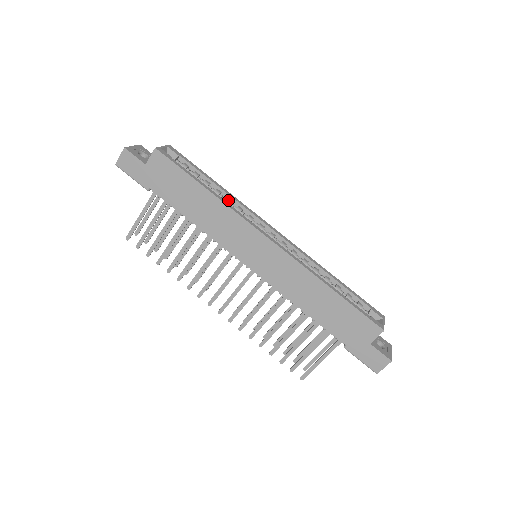
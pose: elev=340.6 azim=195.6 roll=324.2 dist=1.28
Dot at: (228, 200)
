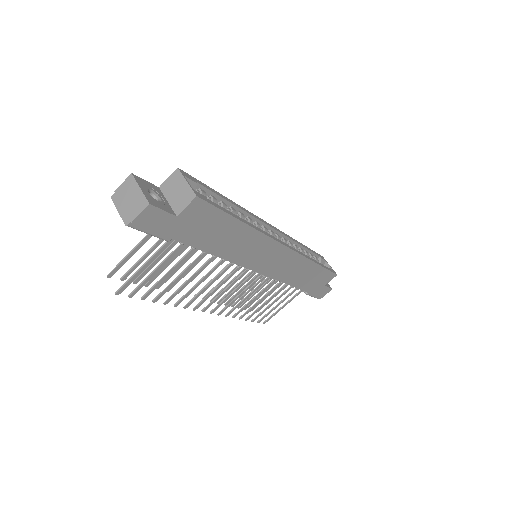
Dot at: (243, 216)
